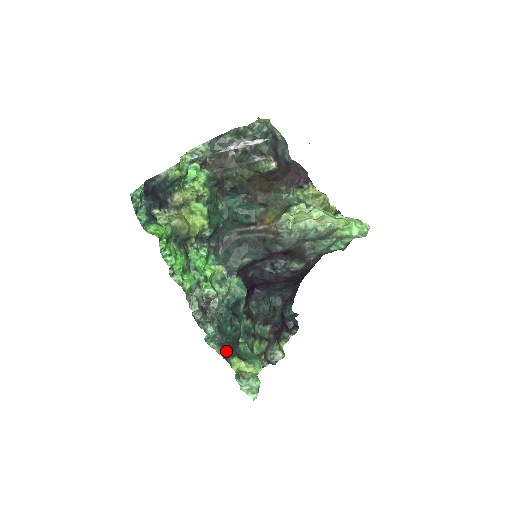
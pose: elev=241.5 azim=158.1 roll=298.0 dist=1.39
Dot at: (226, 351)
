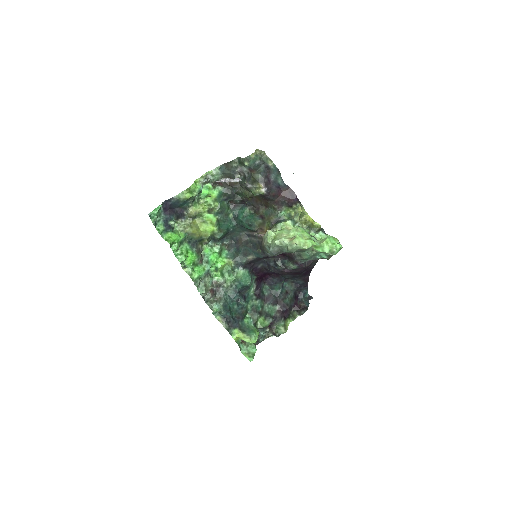
Dot at: (229, 323)
